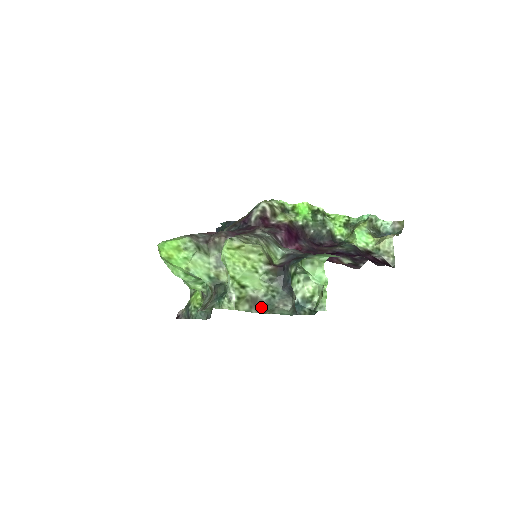
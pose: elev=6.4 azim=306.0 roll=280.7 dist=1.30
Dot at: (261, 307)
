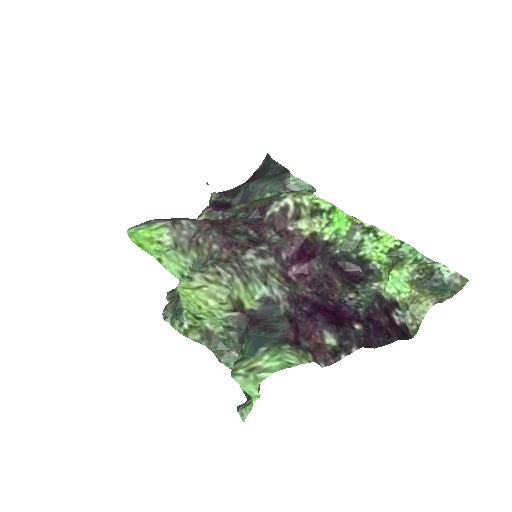
Dot at: (213, 343)
